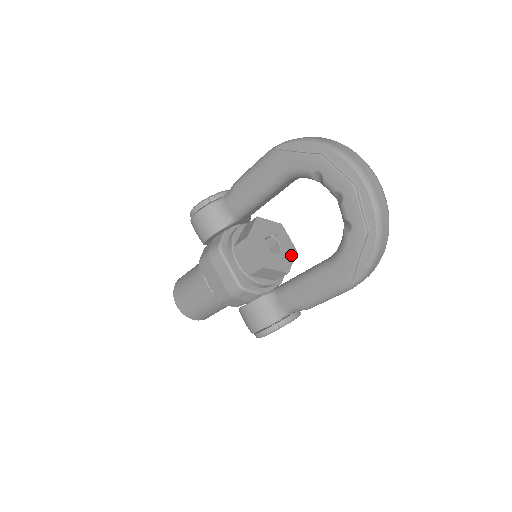
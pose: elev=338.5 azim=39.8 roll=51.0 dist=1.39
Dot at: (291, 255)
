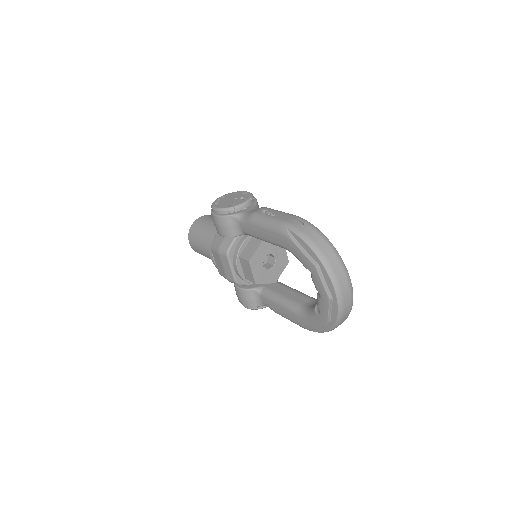
Dot at: (282, 267)
